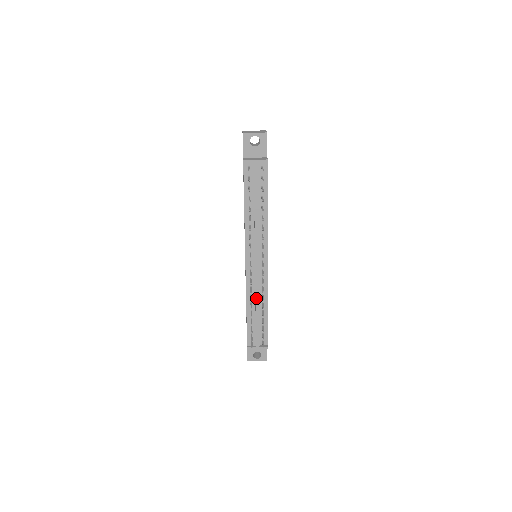
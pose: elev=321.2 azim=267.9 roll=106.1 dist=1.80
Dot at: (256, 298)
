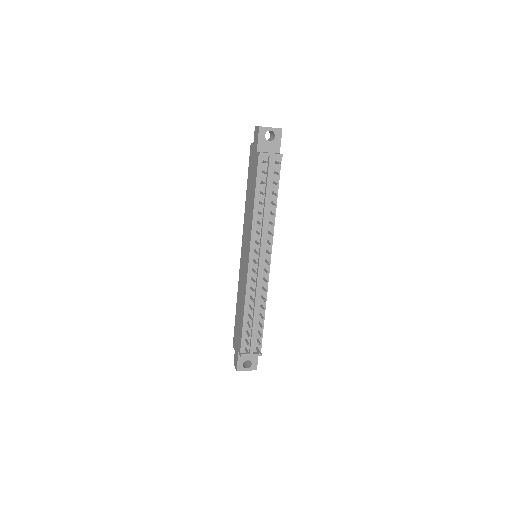
Dot at: (256, 299)
